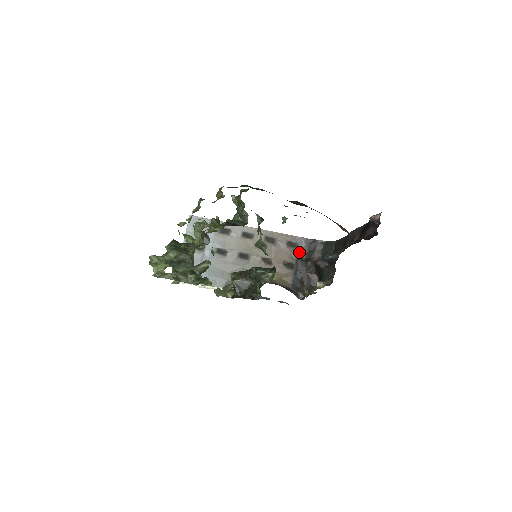
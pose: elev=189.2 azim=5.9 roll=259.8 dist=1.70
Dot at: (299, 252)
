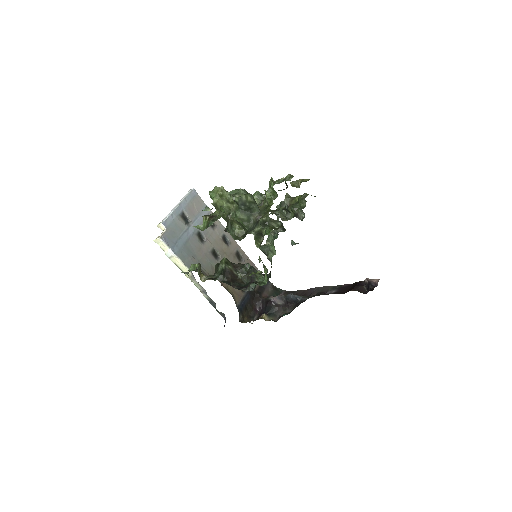
Dot at: occluded
